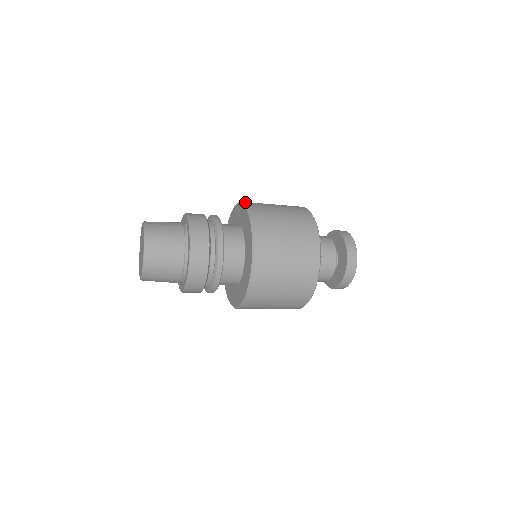
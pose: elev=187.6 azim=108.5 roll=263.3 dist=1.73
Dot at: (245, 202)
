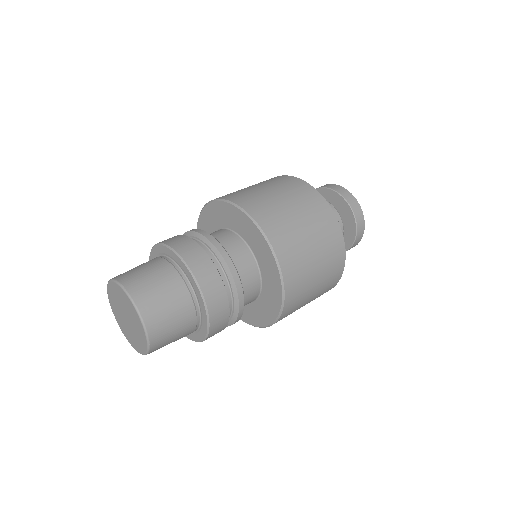
Dot at: (255, 217)
